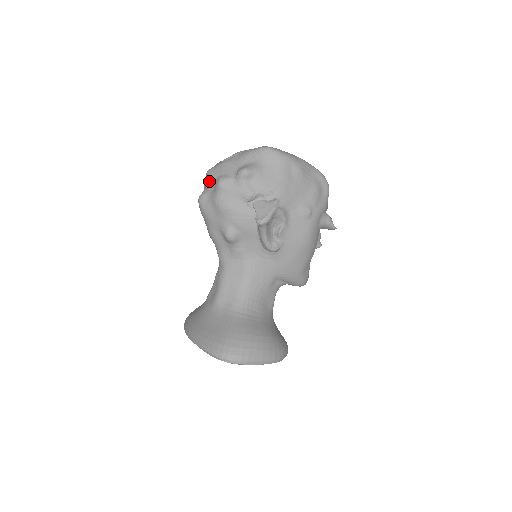
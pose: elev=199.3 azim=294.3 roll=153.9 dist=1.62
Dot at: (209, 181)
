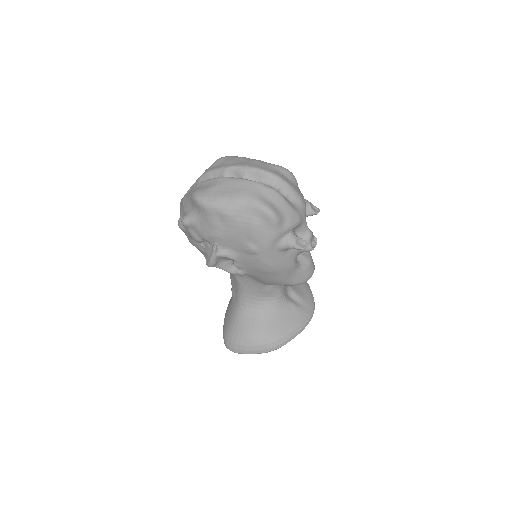
Dot at: occluded
